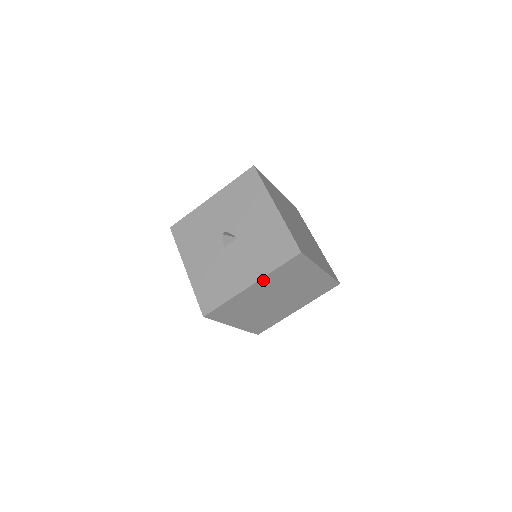
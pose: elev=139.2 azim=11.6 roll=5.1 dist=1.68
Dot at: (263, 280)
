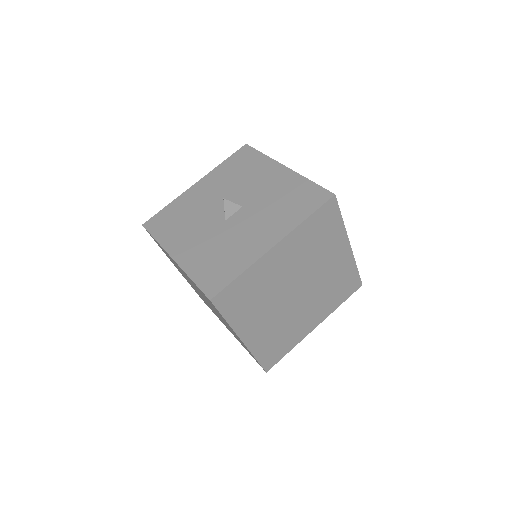
Dot at: (289, 239)
